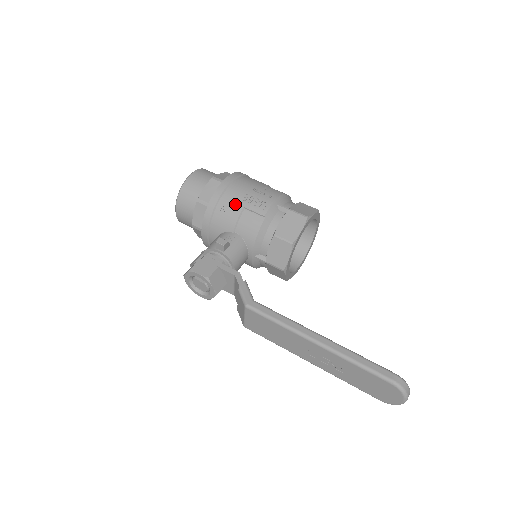
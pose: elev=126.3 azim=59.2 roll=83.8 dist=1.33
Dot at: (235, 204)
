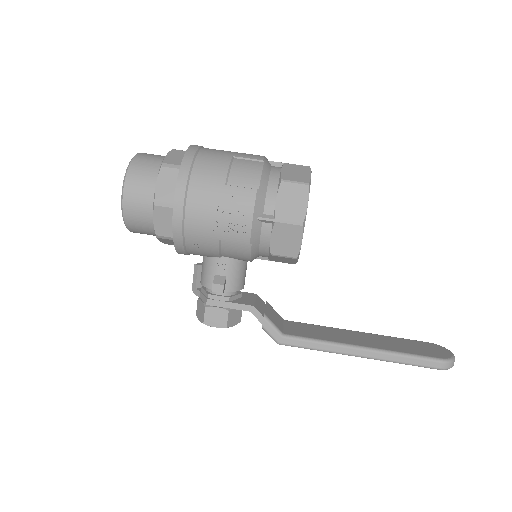
Dot at: (206, 239)
